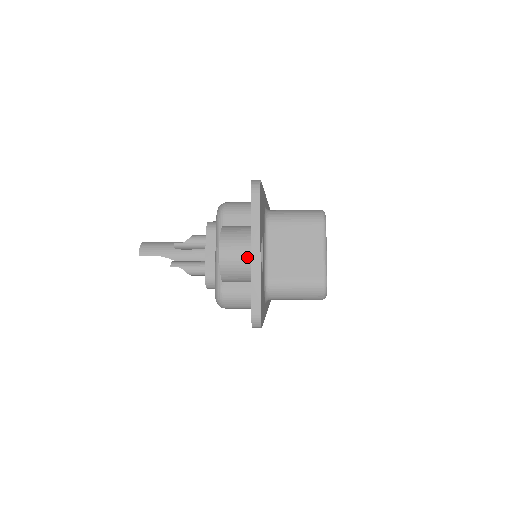
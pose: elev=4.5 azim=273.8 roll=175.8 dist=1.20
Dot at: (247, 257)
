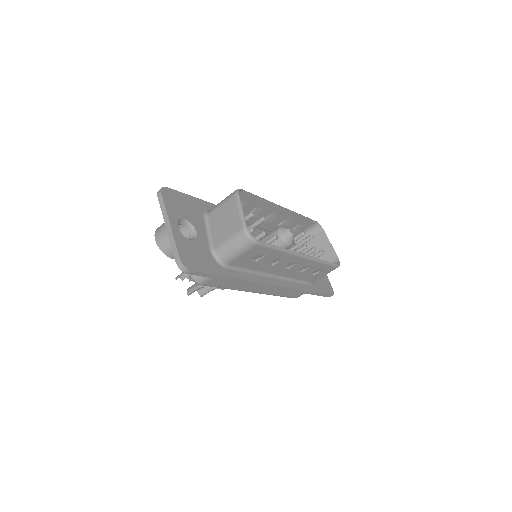
Dot at: (167, 232)
